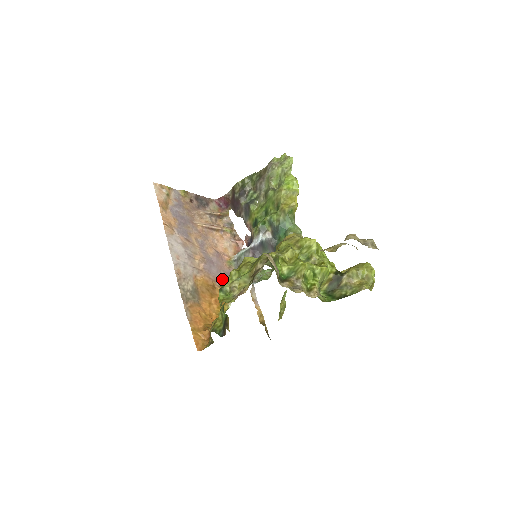
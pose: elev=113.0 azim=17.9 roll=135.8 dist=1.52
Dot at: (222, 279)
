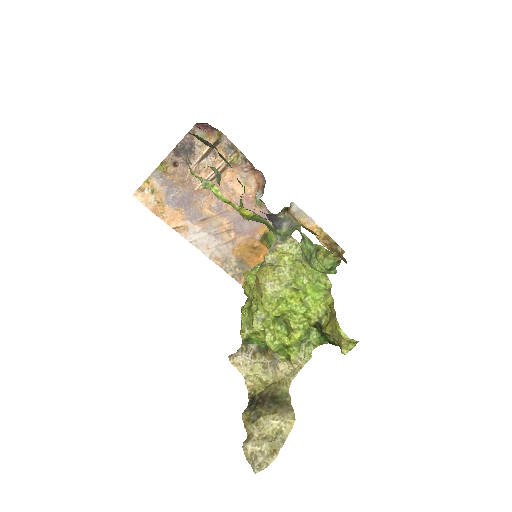
Dot at: (259, 228)
